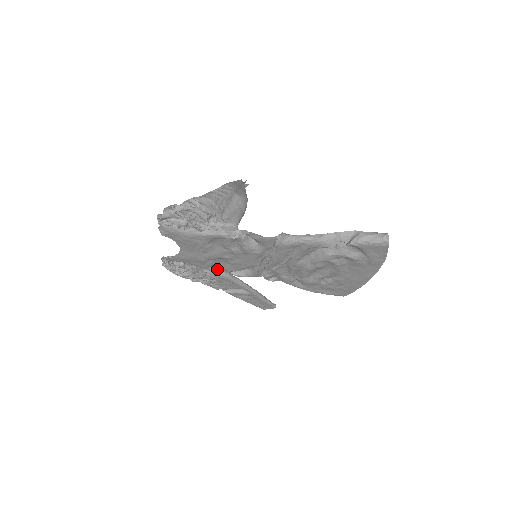
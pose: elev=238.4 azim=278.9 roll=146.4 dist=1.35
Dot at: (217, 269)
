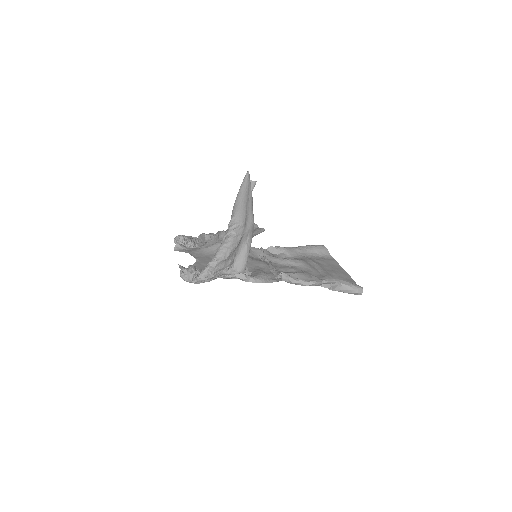
Dot at: occluded
